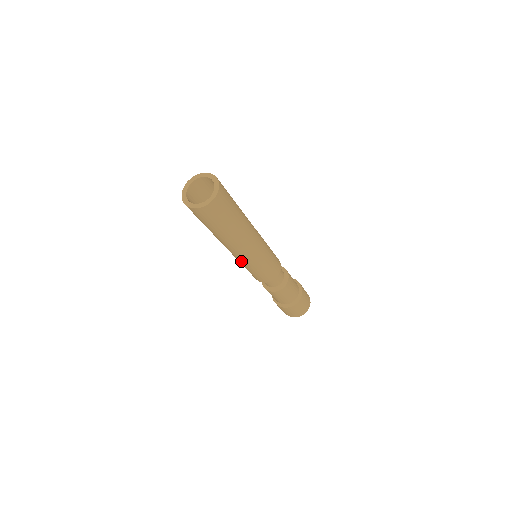
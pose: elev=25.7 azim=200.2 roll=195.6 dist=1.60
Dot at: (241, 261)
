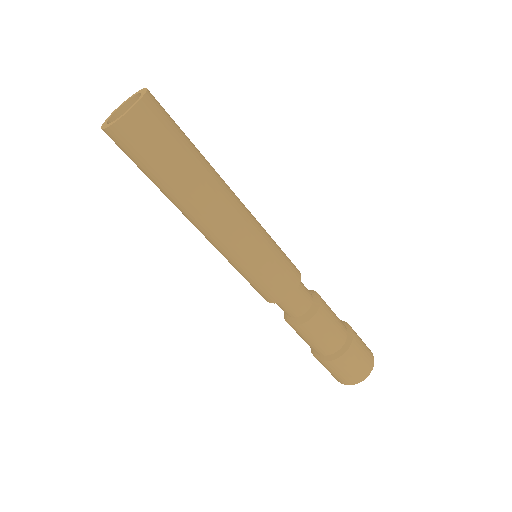
Dot at: (247, 242)
